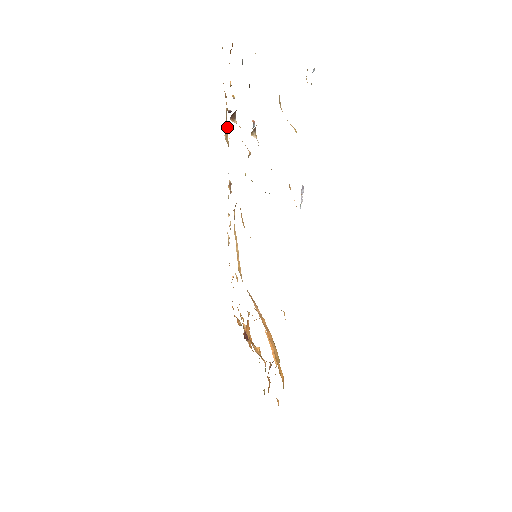
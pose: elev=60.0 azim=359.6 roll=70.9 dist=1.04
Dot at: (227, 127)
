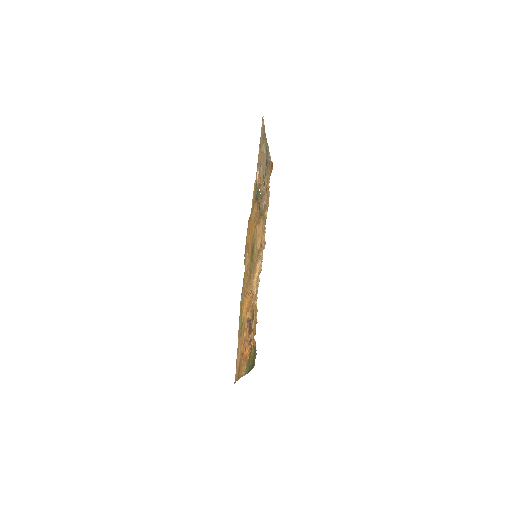
Dot at: occluded
